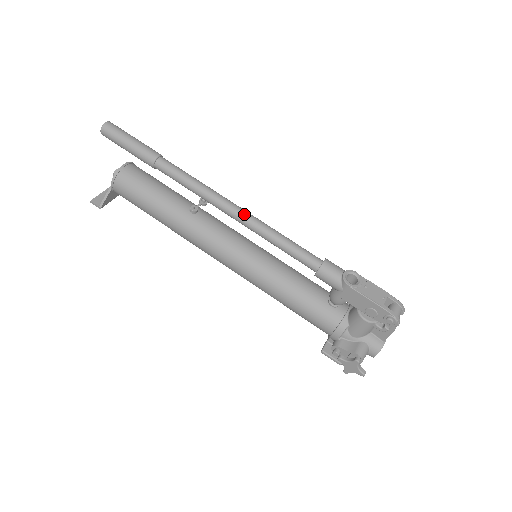
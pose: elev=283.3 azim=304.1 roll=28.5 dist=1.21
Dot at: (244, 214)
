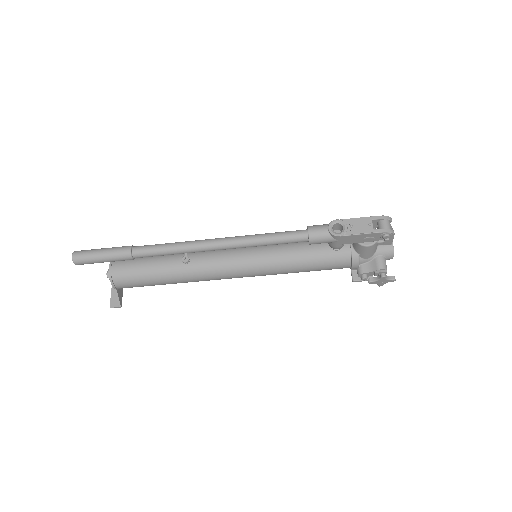
Dot at: (225, 242)
